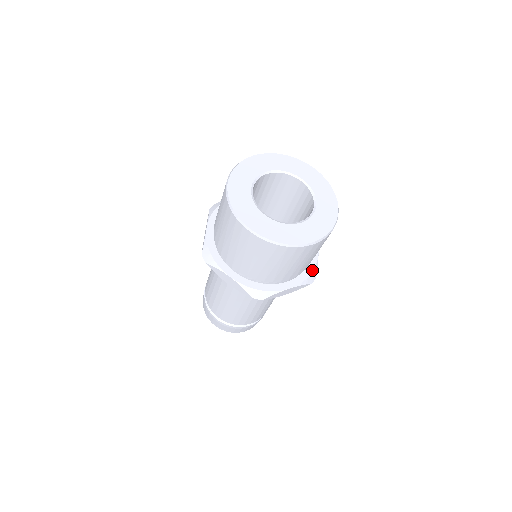
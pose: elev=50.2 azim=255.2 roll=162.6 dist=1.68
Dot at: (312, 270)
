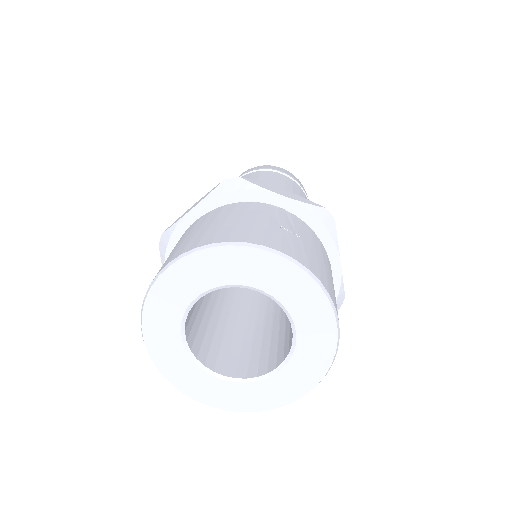
Dot at: occluded
